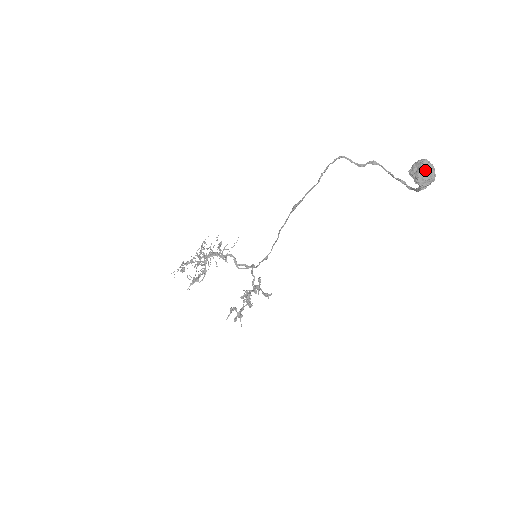
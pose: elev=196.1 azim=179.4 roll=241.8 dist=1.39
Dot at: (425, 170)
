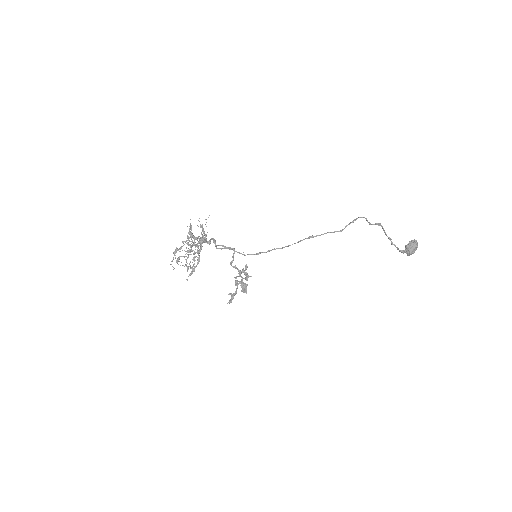
Dot at: (416, 249)
